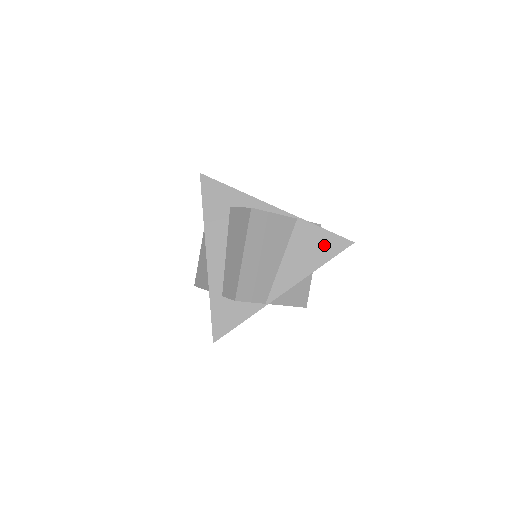
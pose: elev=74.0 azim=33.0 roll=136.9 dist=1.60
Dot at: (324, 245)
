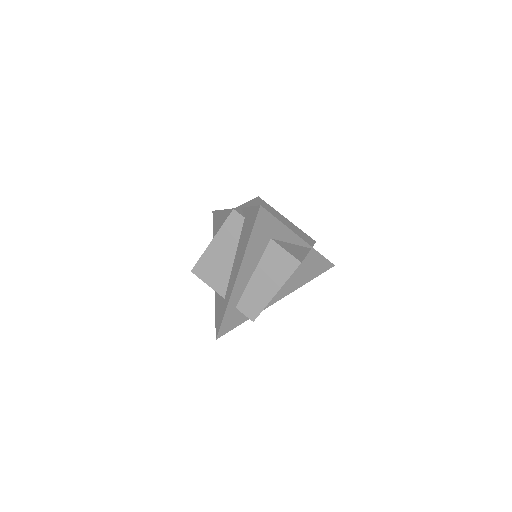
Dot at: (317, 268)
